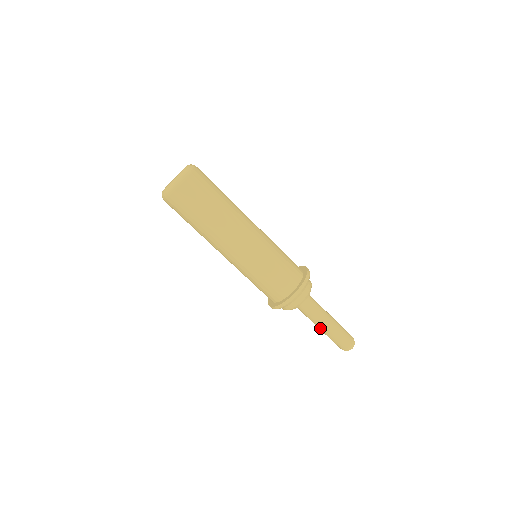
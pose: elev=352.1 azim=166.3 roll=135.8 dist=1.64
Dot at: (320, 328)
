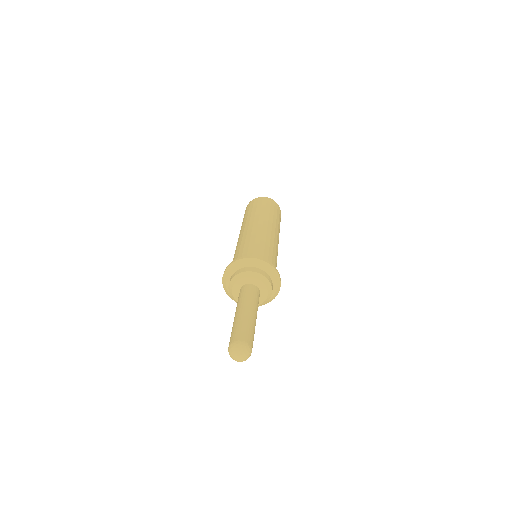
Dot at: (244, 311)
